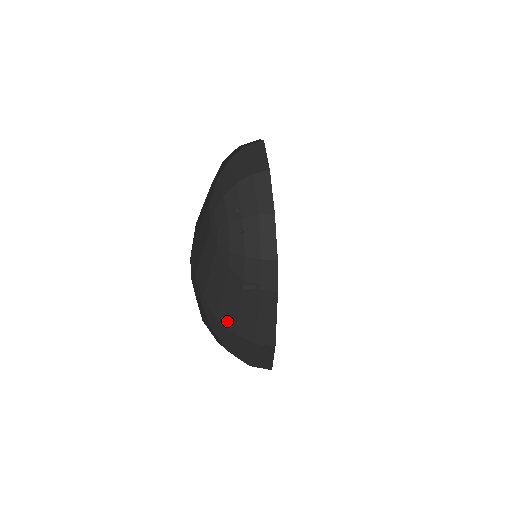
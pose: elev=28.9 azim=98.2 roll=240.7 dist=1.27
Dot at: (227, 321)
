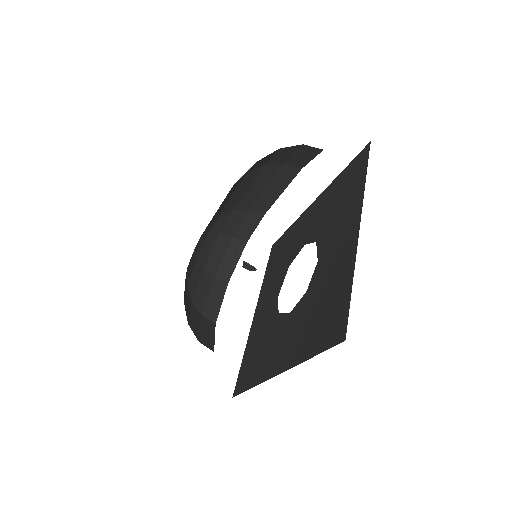
Dot at: occluded
